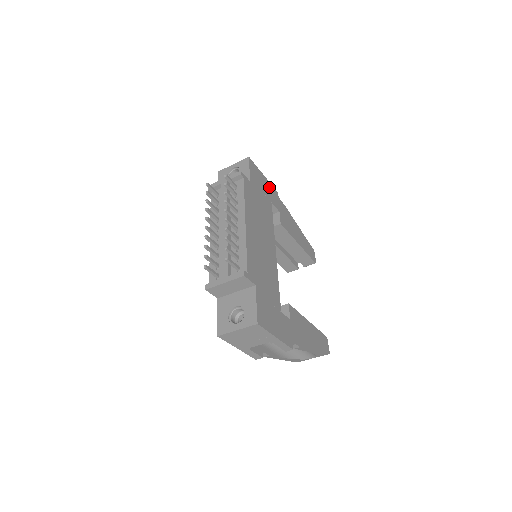
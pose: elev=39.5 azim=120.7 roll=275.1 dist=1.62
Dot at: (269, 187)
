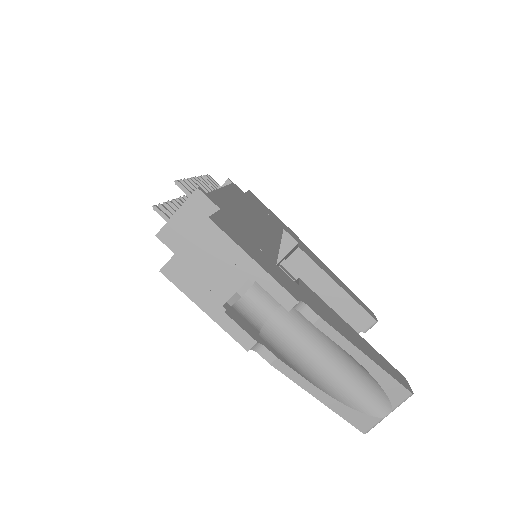
Dot at: (282, 223)
